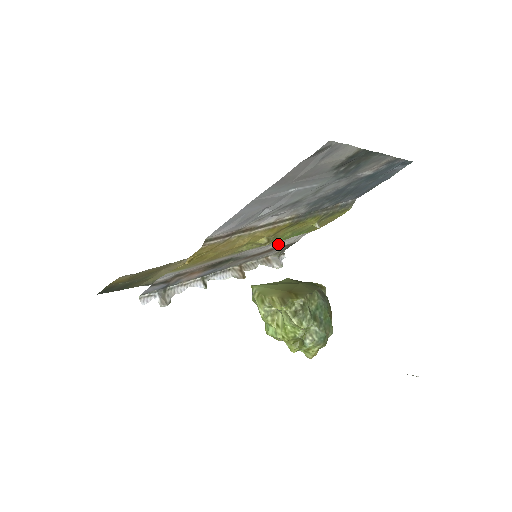
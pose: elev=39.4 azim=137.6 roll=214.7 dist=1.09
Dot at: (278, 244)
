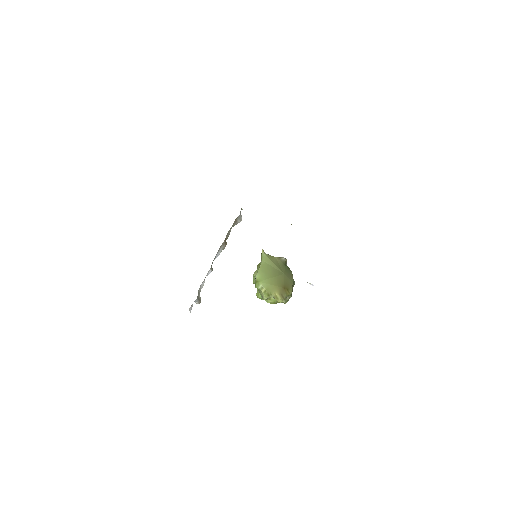
Dot at: occluded
